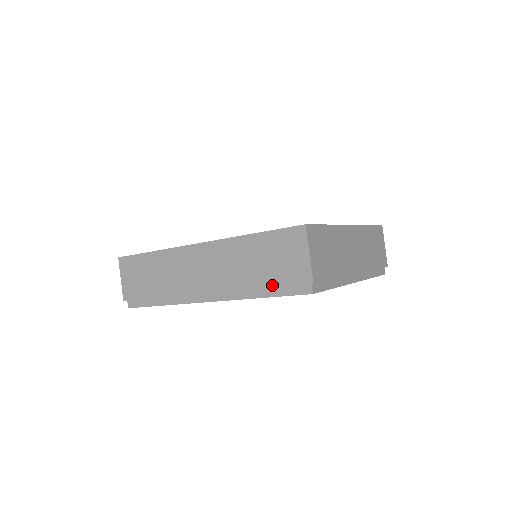
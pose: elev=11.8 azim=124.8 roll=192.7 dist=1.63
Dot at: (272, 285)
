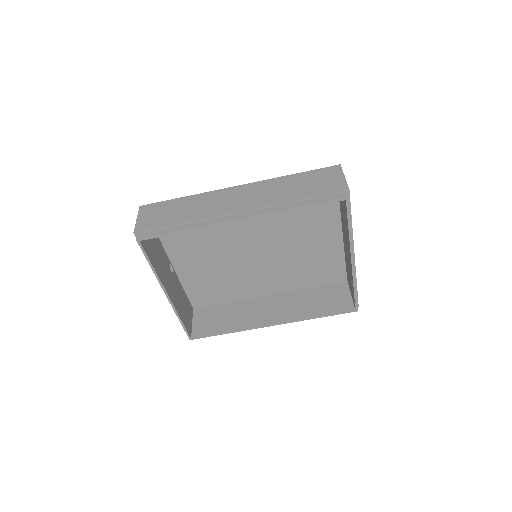
Dot at: (311, 196)
